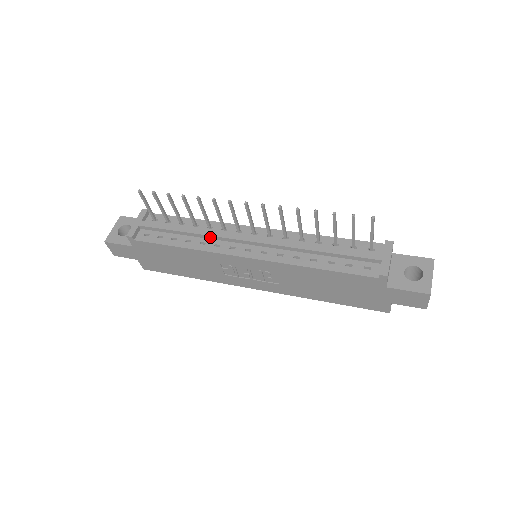
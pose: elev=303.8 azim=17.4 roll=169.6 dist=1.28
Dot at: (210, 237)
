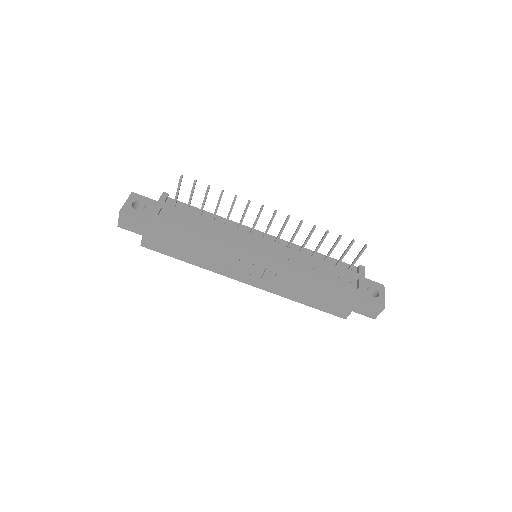
Dot at: (229, 231)
